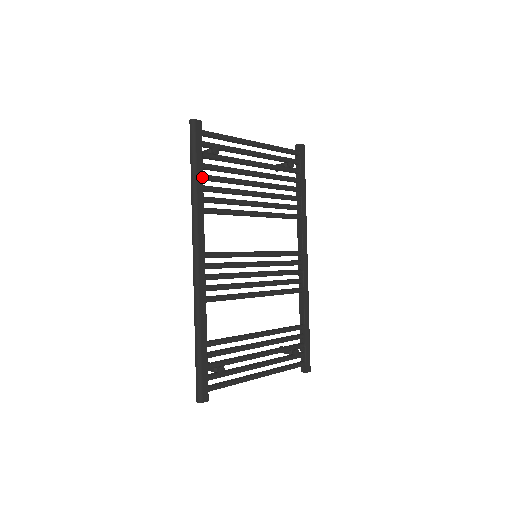
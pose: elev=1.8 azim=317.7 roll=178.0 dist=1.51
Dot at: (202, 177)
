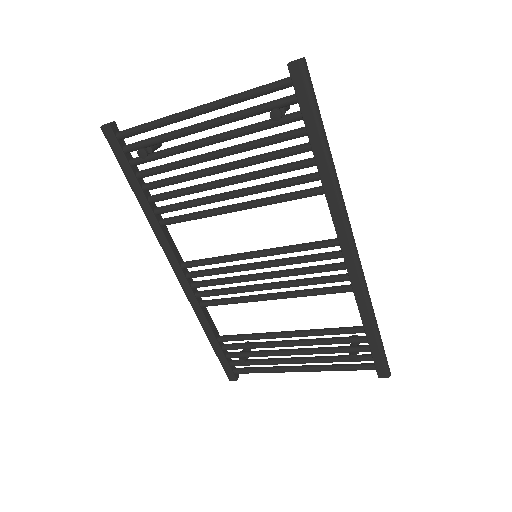
Dot at: (141, 191)
